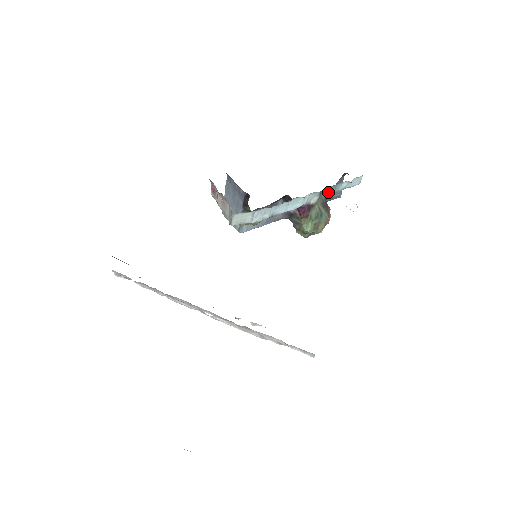
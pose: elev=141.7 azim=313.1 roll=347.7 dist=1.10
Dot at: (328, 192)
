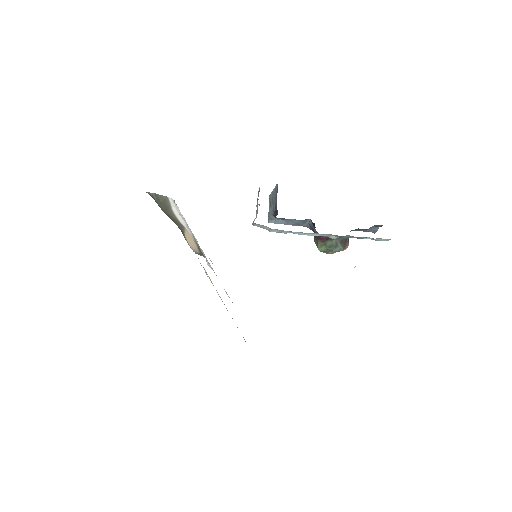
Dot at: (350, 237)
